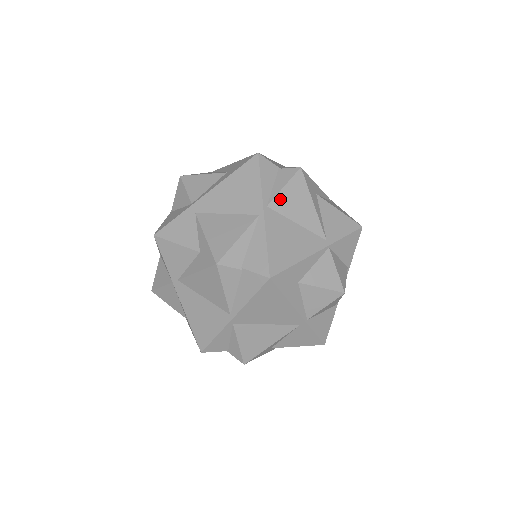
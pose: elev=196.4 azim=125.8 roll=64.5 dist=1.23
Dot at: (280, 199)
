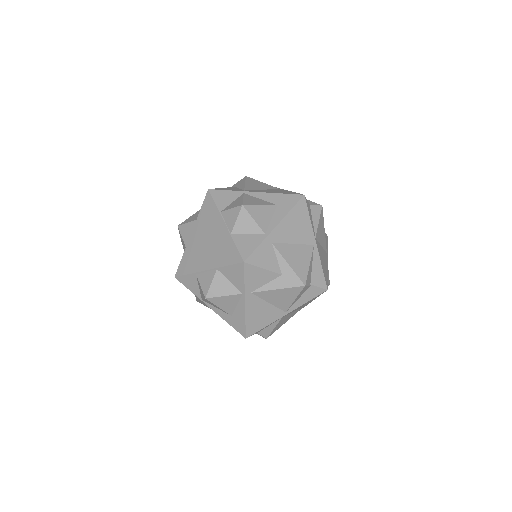
Dot at: (318, 231)
